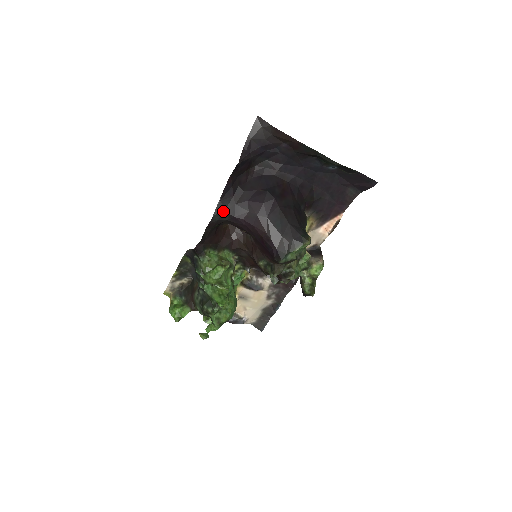
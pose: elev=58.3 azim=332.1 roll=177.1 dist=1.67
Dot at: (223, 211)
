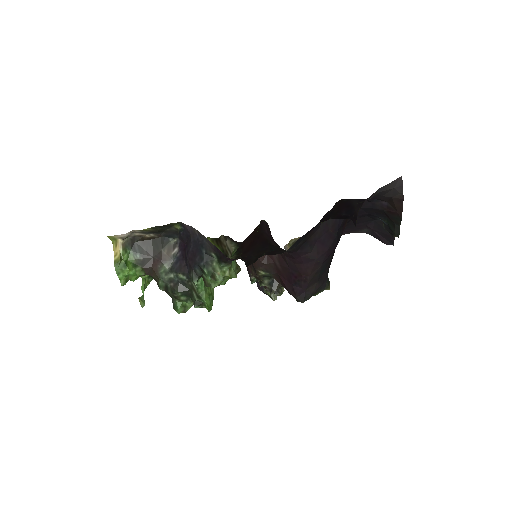
Dot at: (294, 247)
